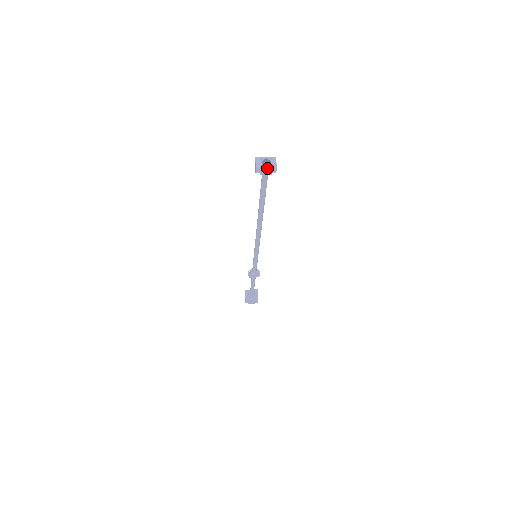
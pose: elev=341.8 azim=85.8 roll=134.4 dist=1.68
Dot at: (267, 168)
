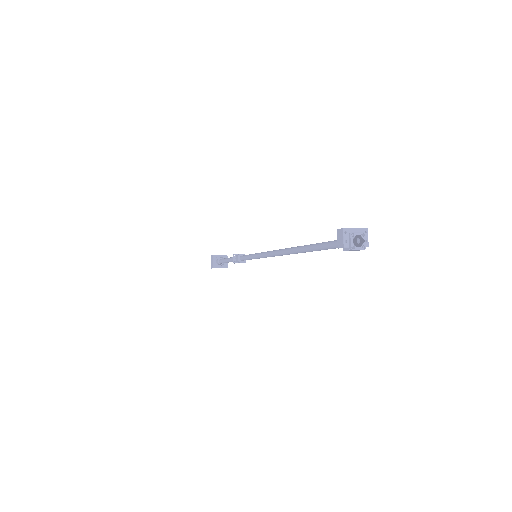
Dot at: (358, 249)
